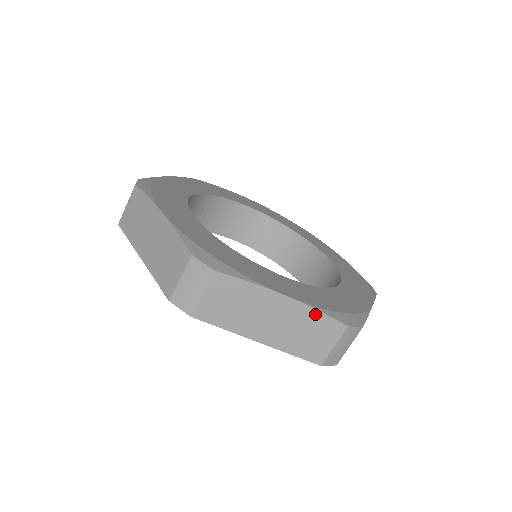
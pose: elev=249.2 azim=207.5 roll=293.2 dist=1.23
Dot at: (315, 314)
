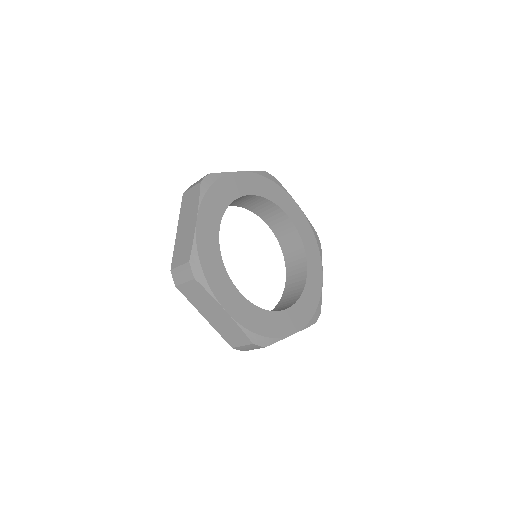
Dot at: (238, 328)
